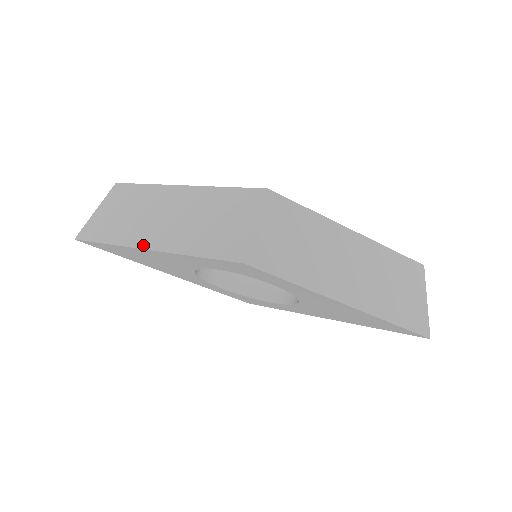
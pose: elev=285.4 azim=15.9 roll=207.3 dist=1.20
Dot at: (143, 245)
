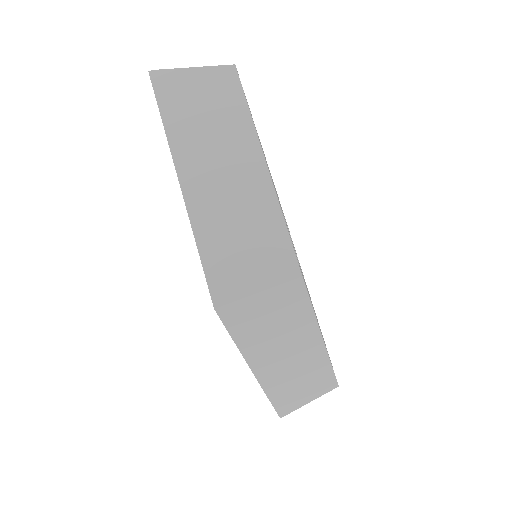
Dot at: (181, 173)
